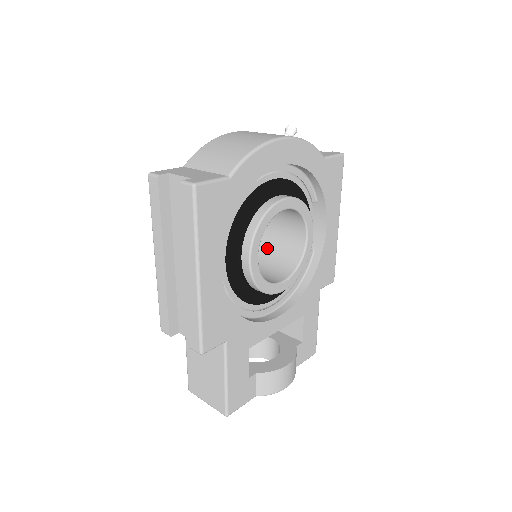
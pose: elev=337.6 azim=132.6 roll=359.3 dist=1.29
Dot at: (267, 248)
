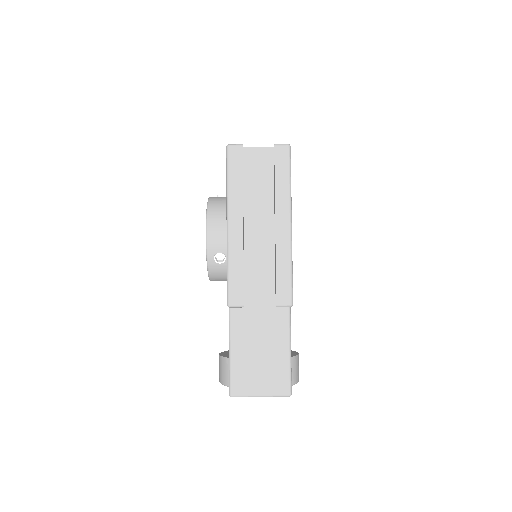
Dot at: occluded
